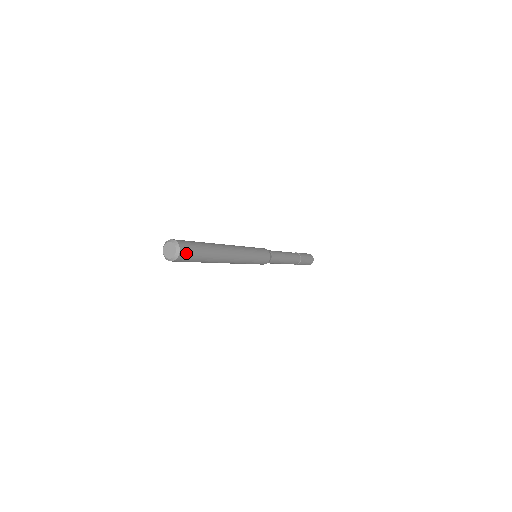
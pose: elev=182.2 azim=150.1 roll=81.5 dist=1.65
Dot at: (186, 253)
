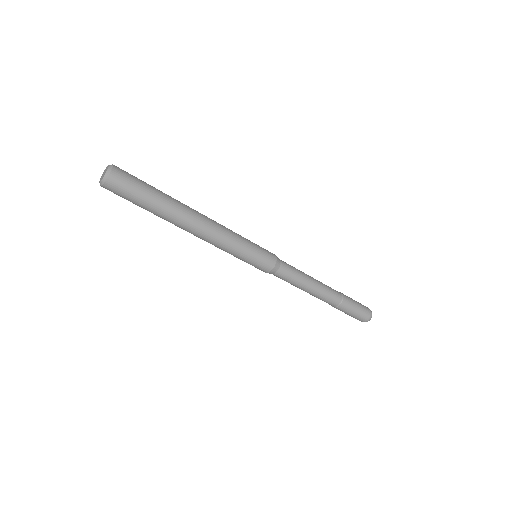
Dot at: (123, 171)
